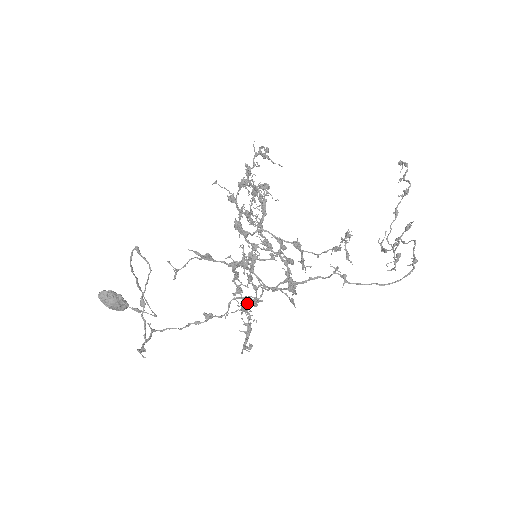
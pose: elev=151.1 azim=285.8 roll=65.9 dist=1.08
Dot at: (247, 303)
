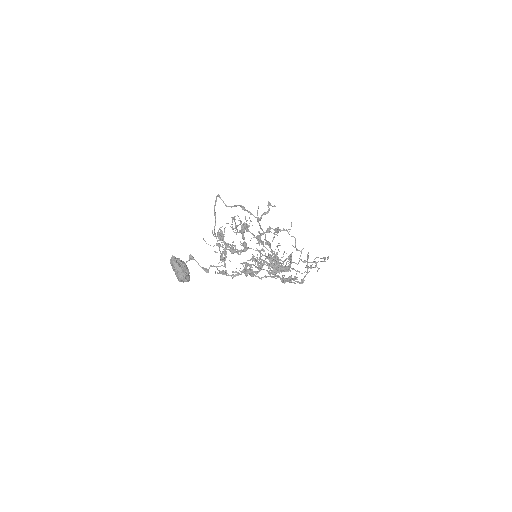
Dot at: (277, 257)
